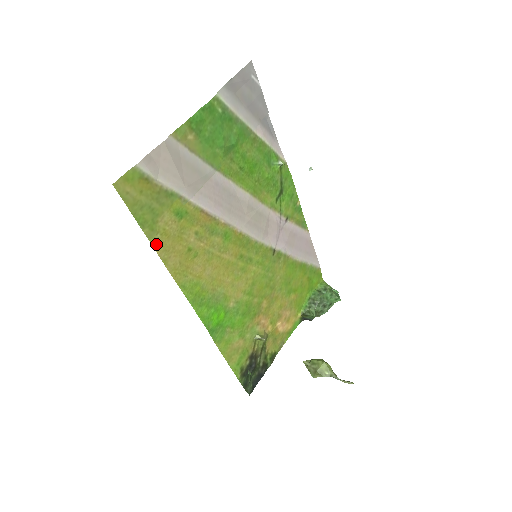
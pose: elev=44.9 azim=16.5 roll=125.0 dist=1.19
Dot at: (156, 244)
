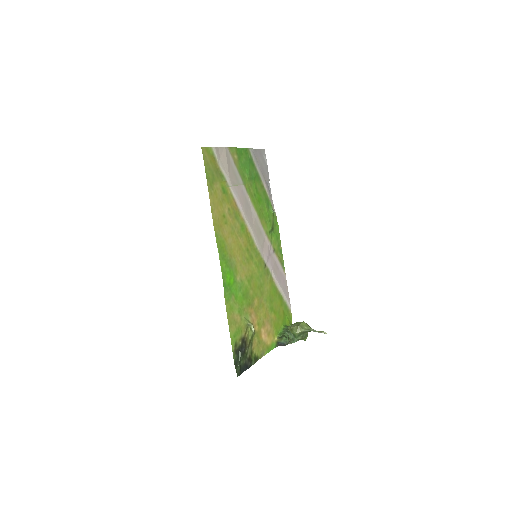
Dot at: (210, 195)
